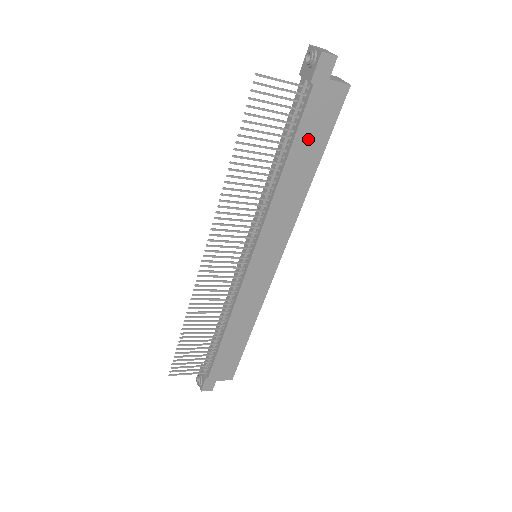
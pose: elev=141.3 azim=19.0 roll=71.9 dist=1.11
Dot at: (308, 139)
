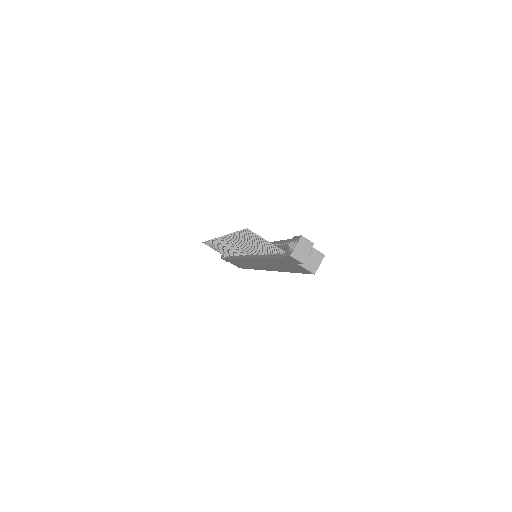
Dot at: (283, 264)
